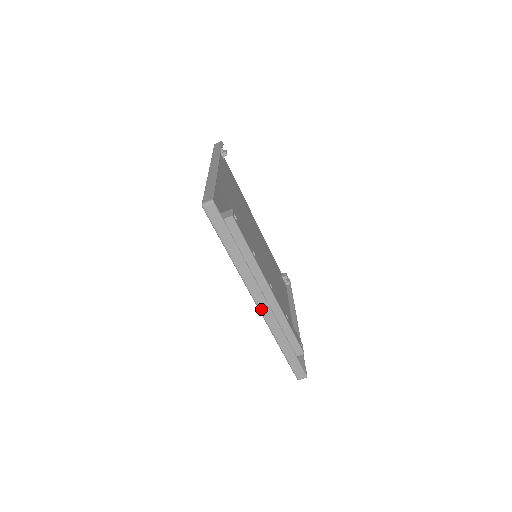
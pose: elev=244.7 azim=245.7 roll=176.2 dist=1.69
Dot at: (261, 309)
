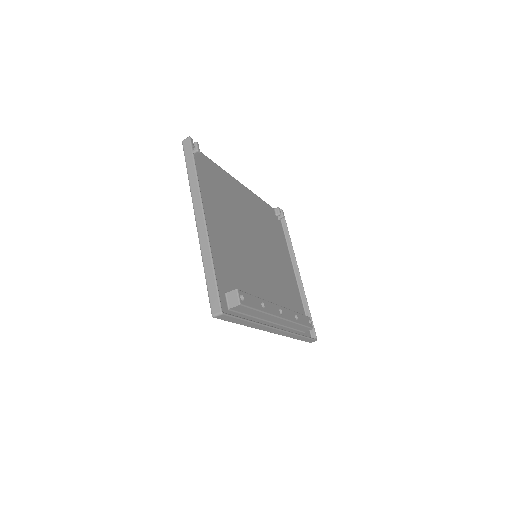
Dot at: (276, 333)
